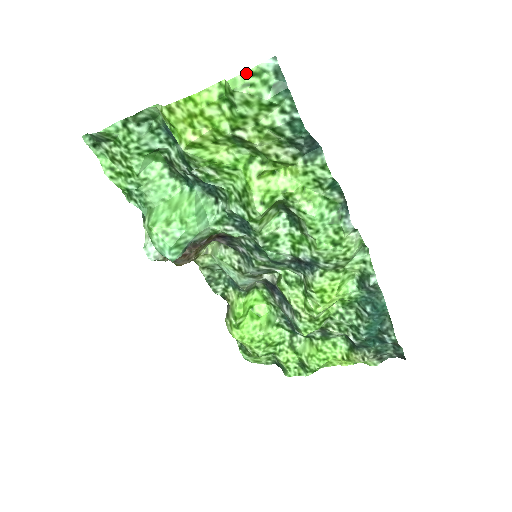
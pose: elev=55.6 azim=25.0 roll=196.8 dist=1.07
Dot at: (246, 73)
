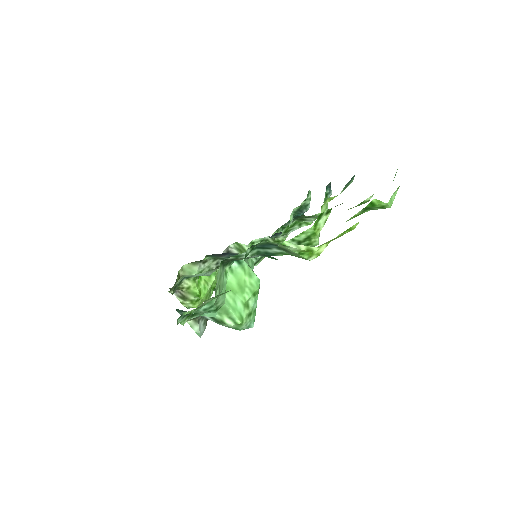
Dot at: (398, 188)
